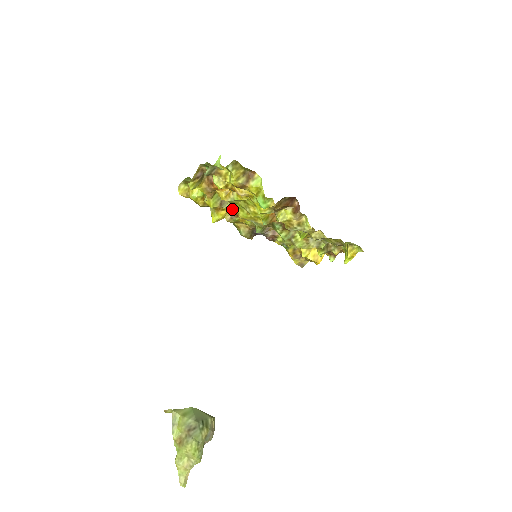
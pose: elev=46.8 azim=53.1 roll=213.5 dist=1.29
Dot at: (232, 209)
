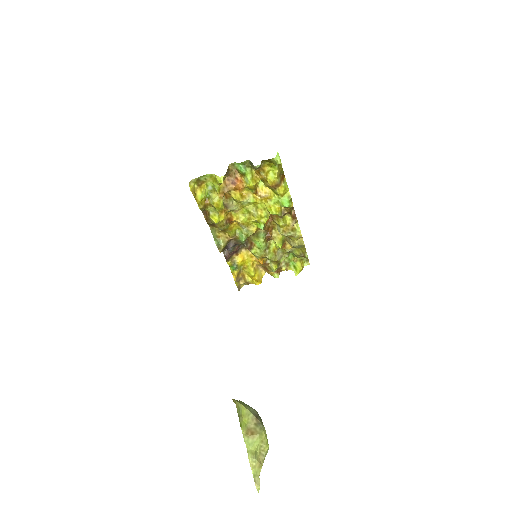
Dot at: (228, 215)
